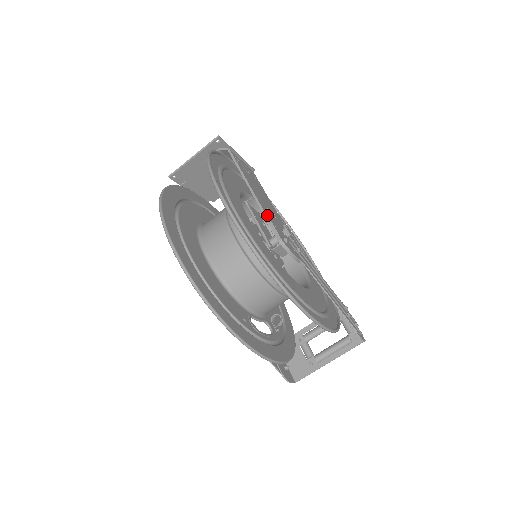
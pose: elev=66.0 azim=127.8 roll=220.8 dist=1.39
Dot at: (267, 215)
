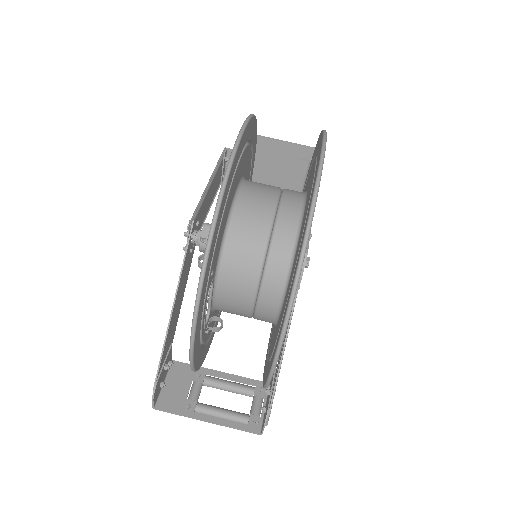
Dot at: occluded
